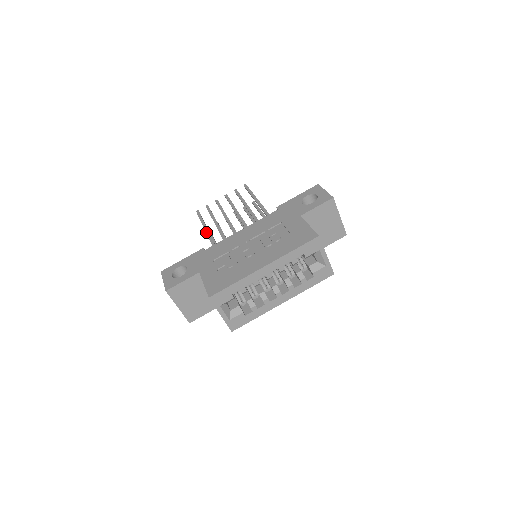
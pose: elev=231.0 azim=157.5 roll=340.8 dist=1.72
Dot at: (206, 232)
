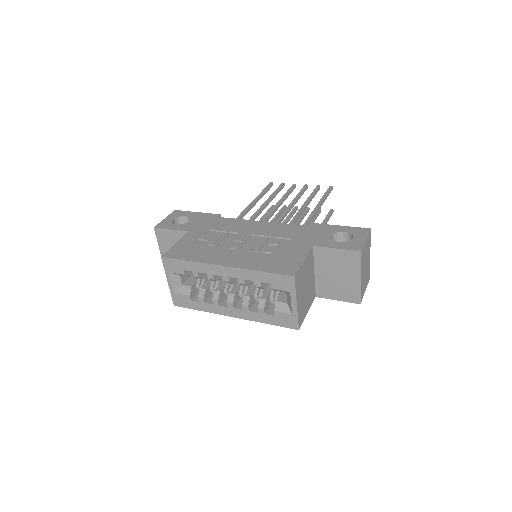
Dot at: (249, 204)
